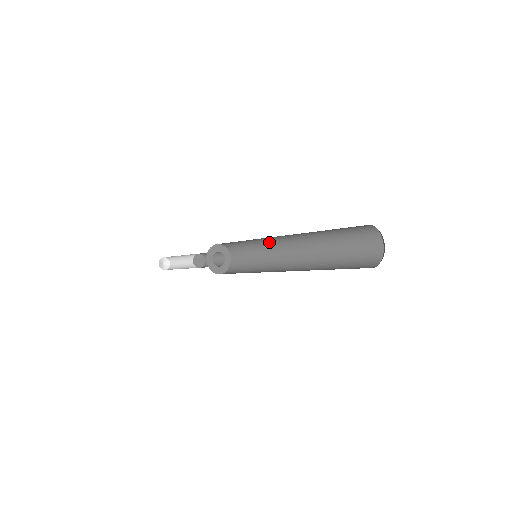
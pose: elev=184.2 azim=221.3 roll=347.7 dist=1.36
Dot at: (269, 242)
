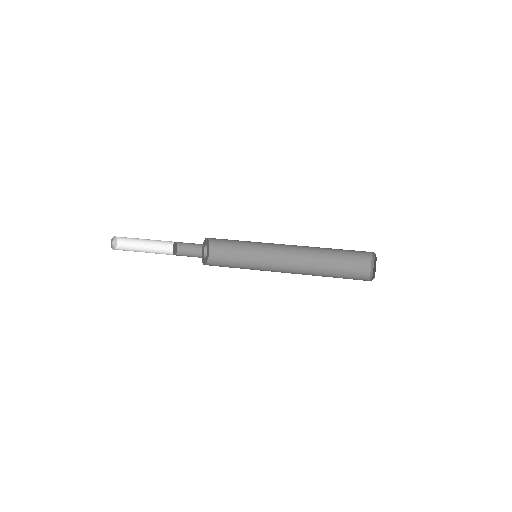
Dot at: occluded
